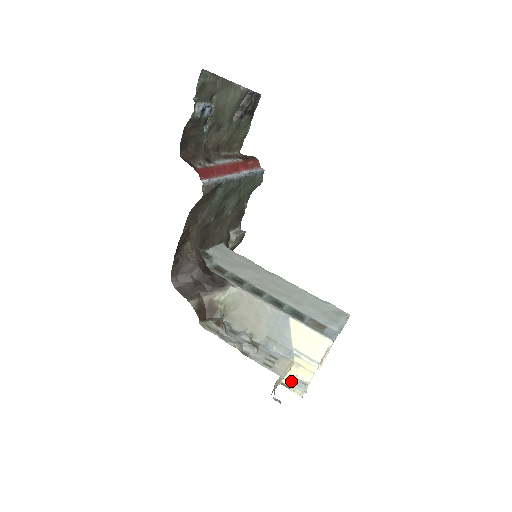
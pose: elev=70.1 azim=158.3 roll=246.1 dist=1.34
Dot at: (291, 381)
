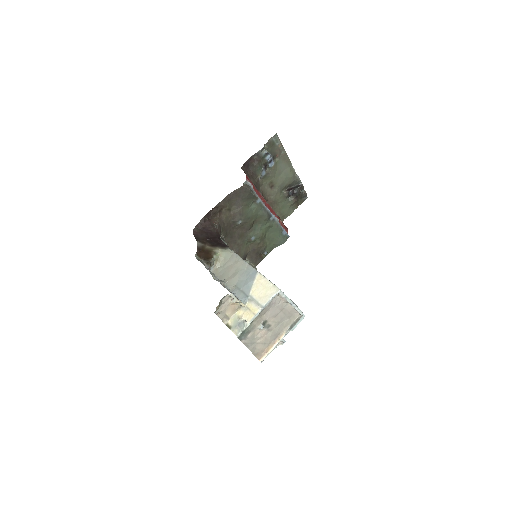
Dot at: (235, 322)
